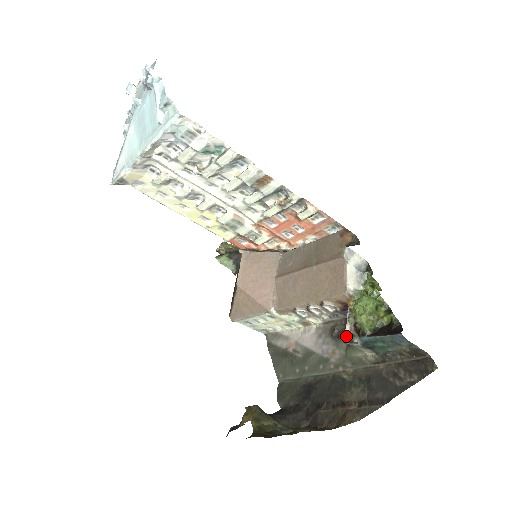
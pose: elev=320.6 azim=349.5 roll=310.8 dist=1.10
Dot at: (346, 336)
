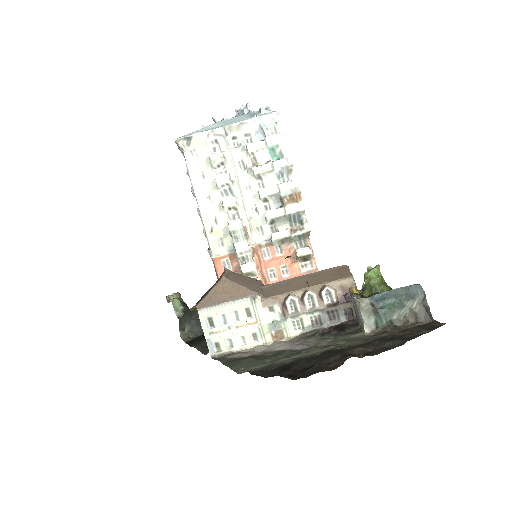
Dot at: (355, 298)
